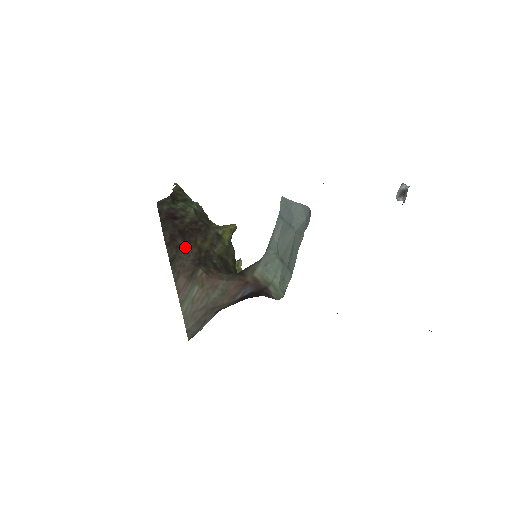
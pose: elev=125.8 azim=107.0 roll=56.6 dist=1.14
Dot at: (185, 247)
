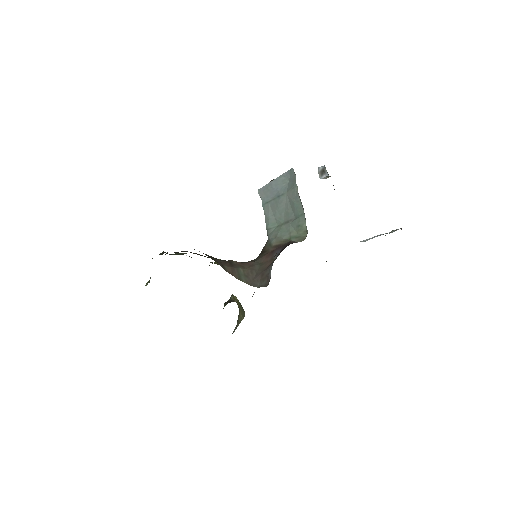
Dot at: occluded
